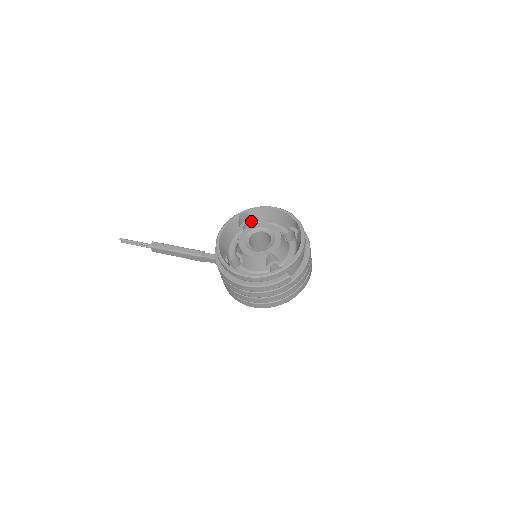
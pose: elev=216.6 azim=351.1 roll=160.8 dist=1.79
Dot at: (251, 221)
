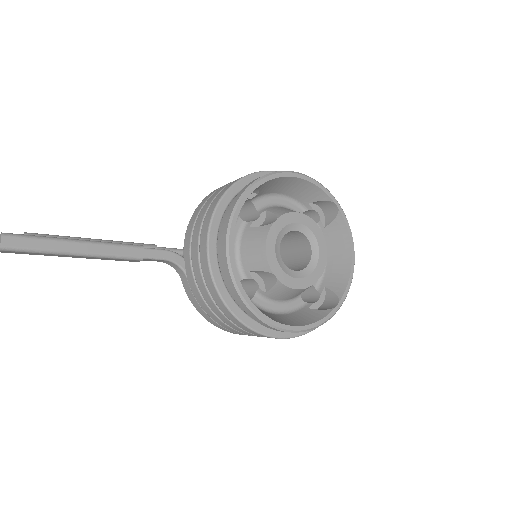
Dot at: (252, 195)
